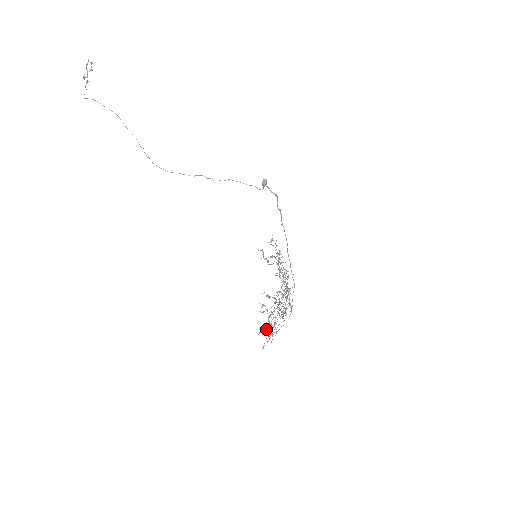
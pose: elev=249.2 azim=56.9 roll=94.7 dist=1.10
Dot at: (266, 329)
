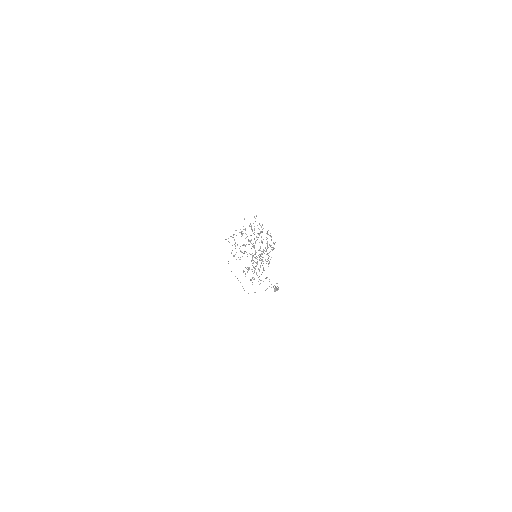
Dot at: (245, 229)
